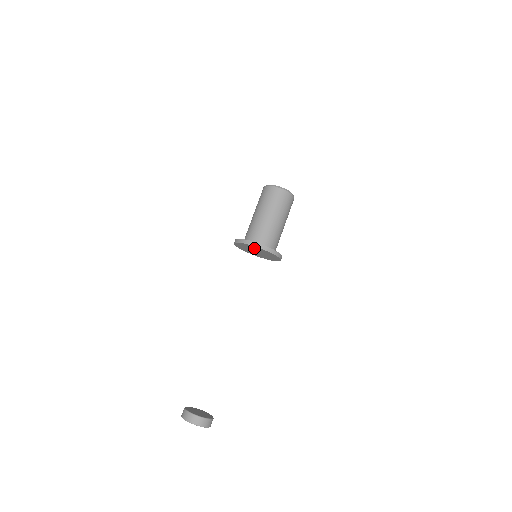
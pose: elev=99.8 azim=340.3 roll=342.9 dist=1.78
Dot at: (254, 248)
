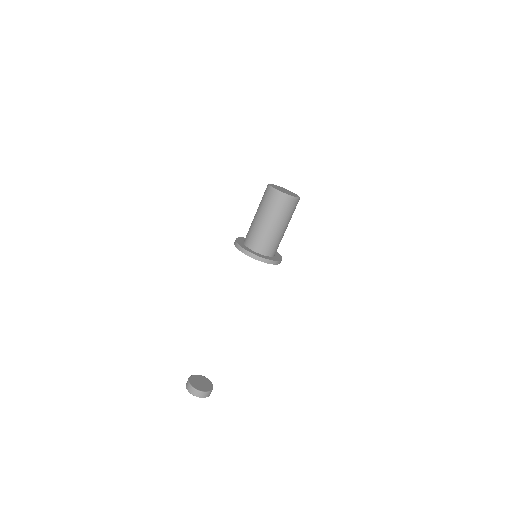
Dot at: occluded
